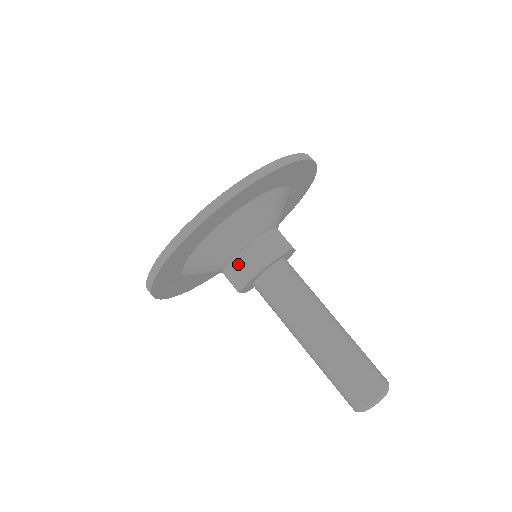
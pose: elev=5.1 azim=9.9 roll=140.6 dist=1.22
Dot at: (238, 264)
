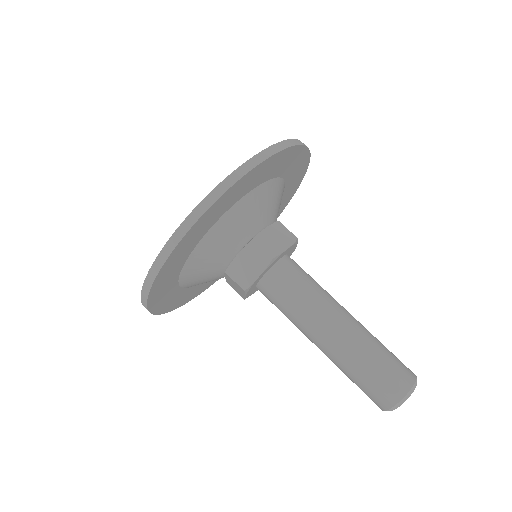
Dot at: (244, 259)
